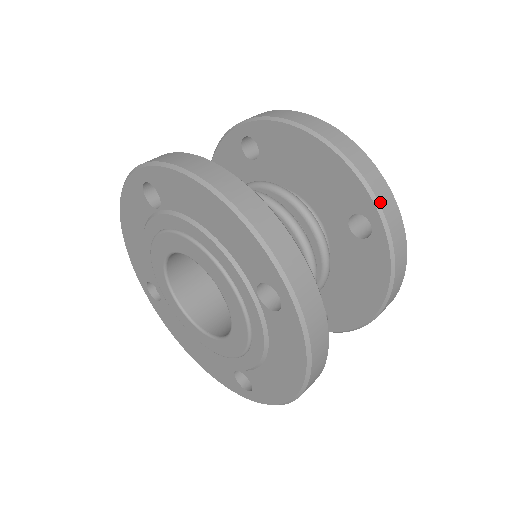
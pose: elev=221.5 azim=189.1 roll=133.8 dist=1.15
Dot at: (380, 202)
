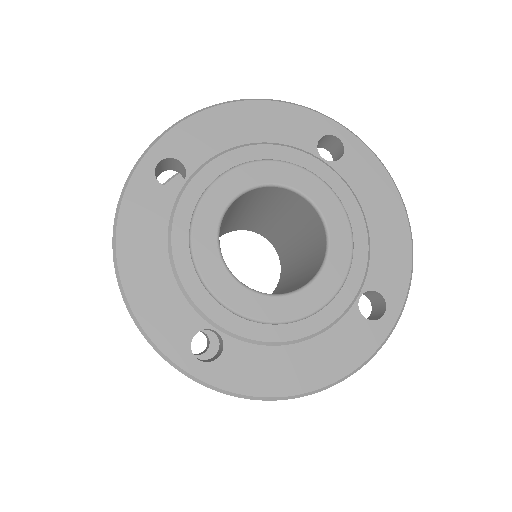
Dot at: occluded
